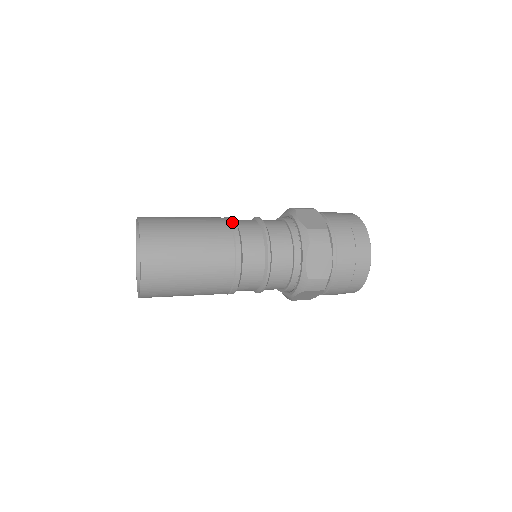
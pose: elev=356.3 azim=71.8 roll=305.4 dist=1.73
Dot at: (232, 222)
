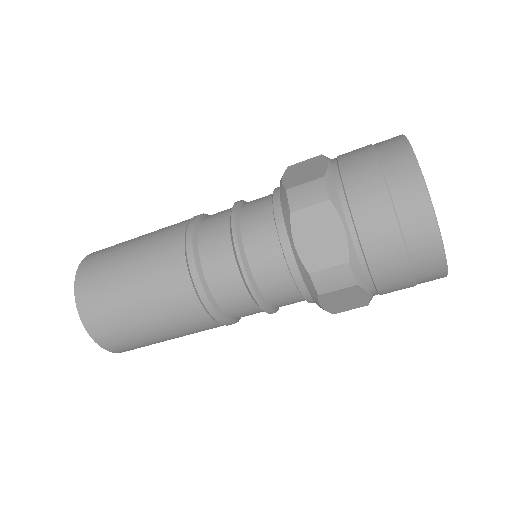
Dot at: occluded
